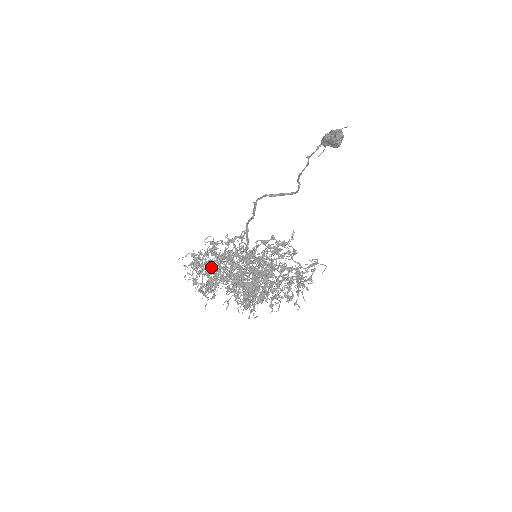
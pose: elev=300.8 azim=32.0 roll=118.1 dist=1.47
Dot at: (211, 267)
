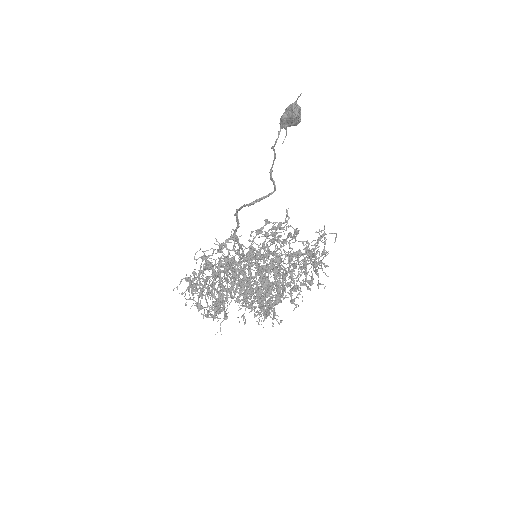
Dot at: (211, 284)
